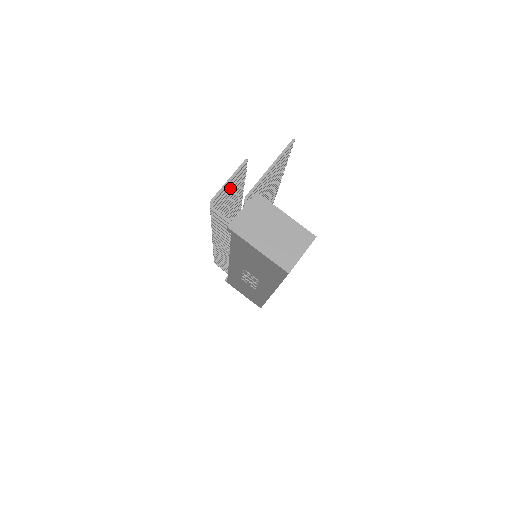
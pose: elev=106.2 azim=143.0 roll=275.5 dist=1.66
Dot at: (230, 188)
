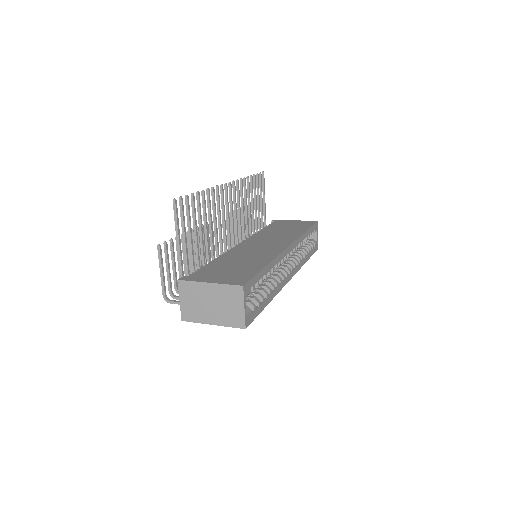
Dot at: (173, 264)
